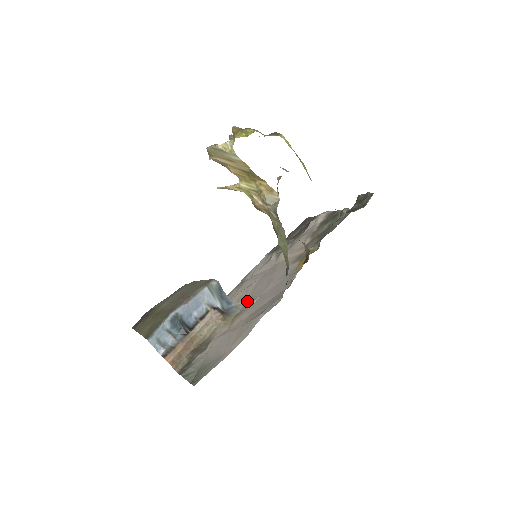
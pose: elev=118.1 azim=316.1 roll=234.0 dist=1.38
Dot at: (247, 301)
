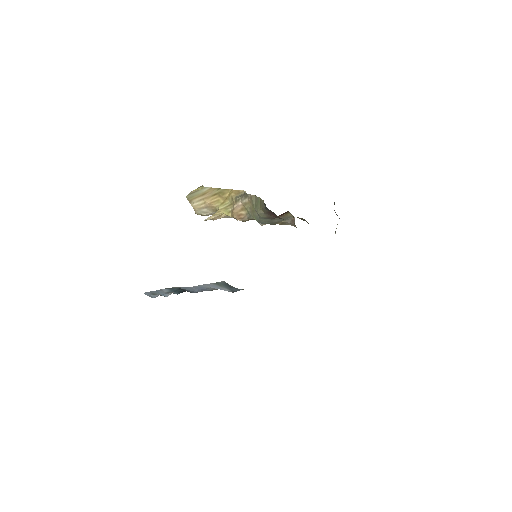
Dot at: occluded
